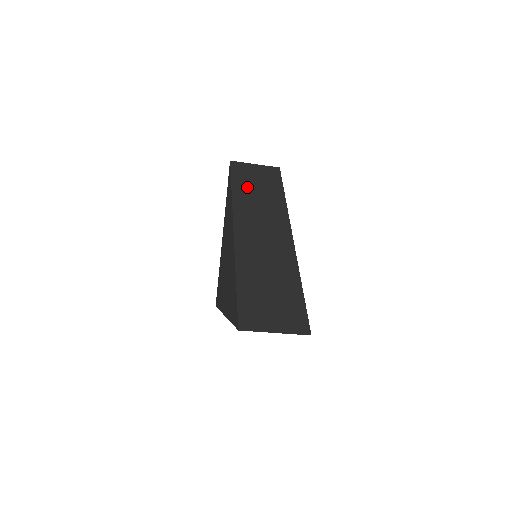
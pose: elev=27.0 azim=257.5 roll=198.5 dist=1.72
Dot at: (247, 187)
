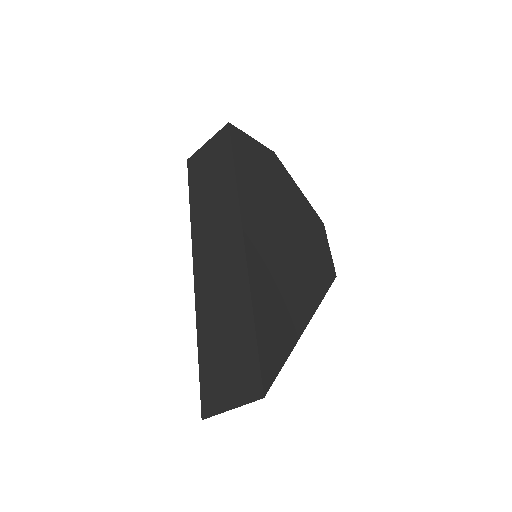
Dot at: (201, 190)
